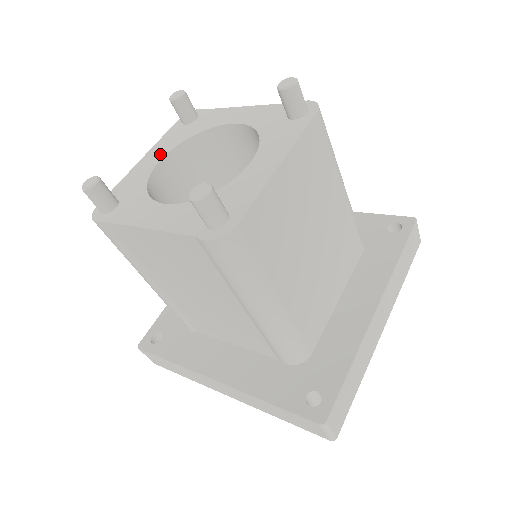
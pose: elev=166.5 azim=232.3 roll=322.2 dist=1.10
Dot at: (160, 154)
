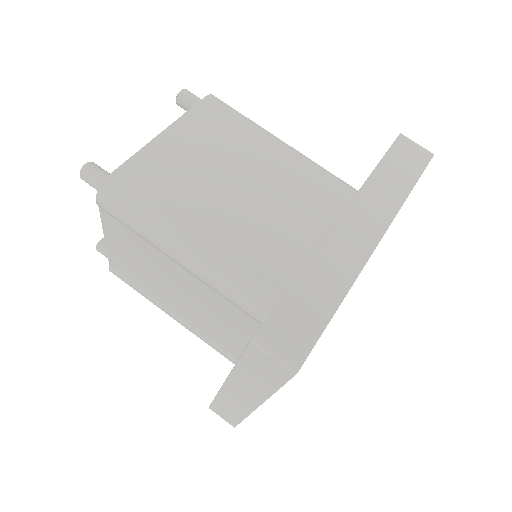
Dot at: occluded
